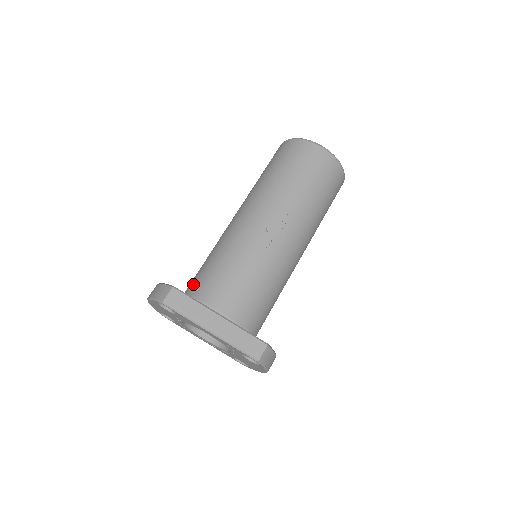
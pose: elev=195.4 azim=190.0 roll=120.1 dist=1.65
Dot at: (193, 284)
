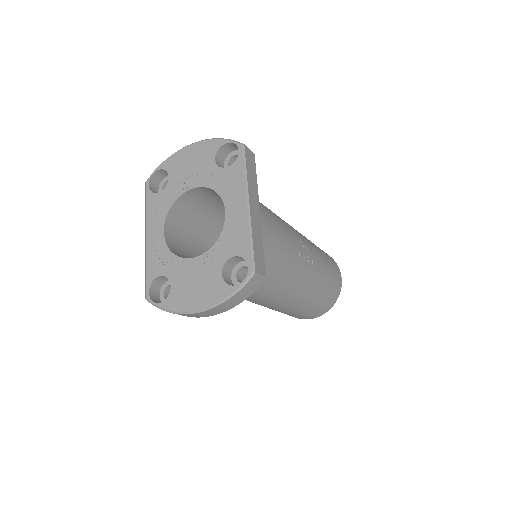
Dot at: occluded
